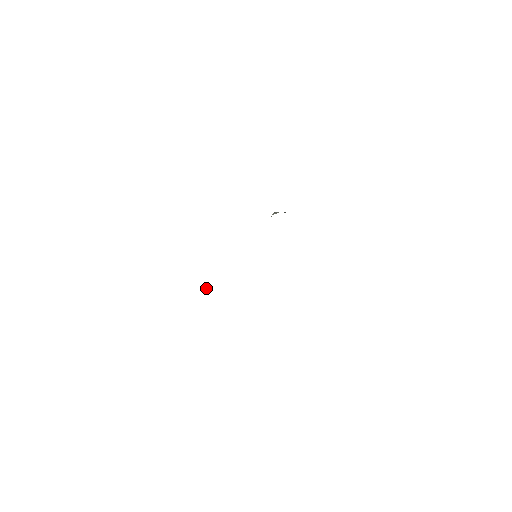
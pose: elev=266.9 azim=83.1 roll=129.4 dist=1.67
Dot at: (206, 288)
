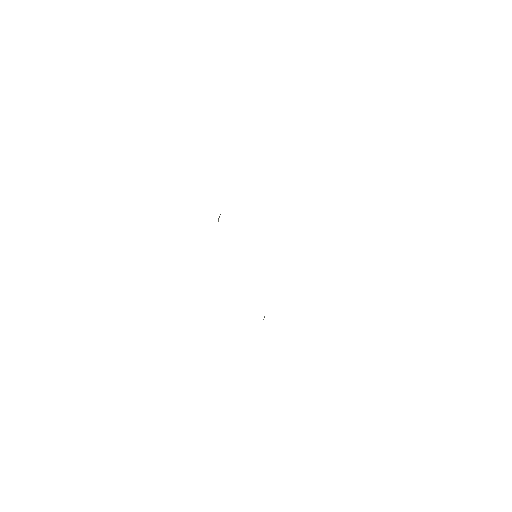
Dot at: (263, 319)
